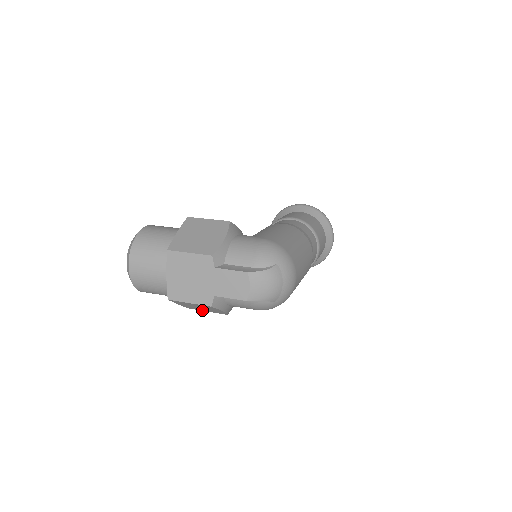
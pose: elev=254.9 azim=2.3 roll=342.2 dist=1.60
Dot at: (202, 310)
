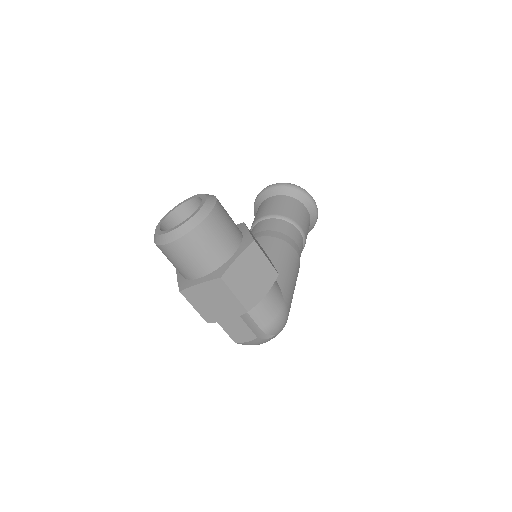
Dot at: occluded
